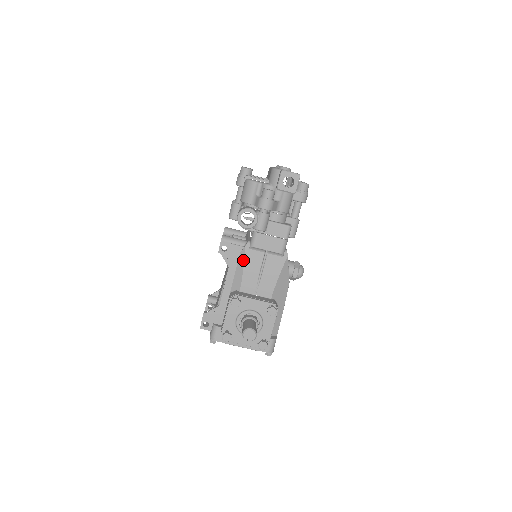
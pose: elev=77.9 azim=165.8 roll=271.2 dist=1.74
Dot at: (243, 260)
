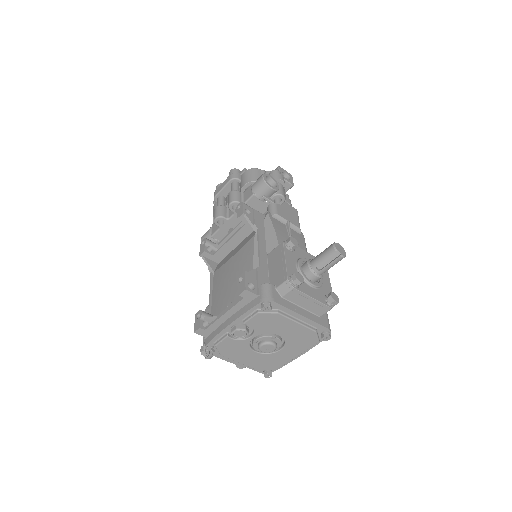
Dot at: (271, 224)
